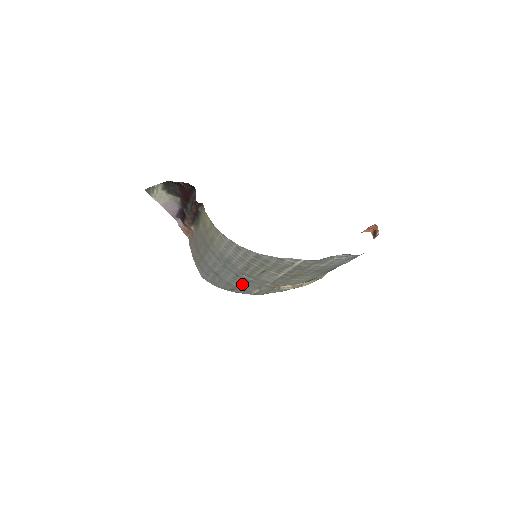
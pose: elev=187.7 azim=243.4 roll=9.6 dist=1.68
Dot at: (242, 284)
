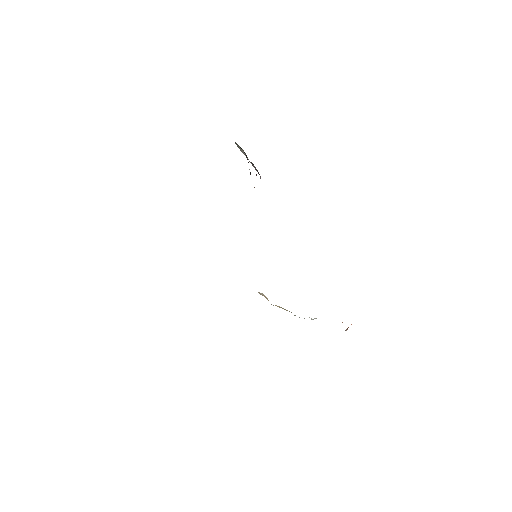
Dot at: occluded
